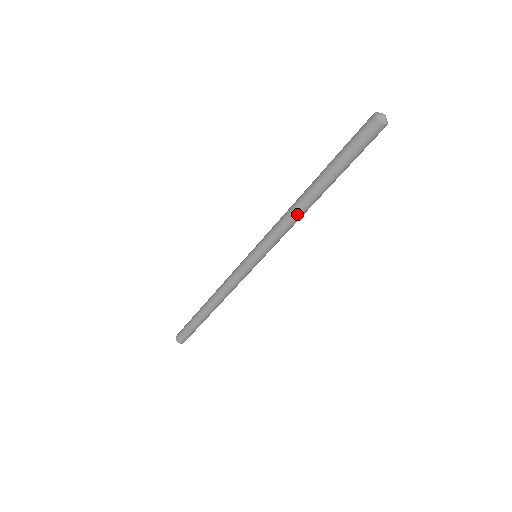
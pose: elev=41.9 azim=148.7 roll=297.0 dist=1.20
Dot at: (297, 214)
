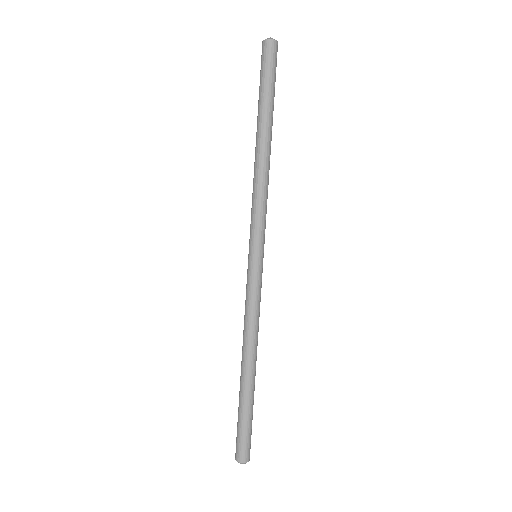
Dot at: (258, 171)
